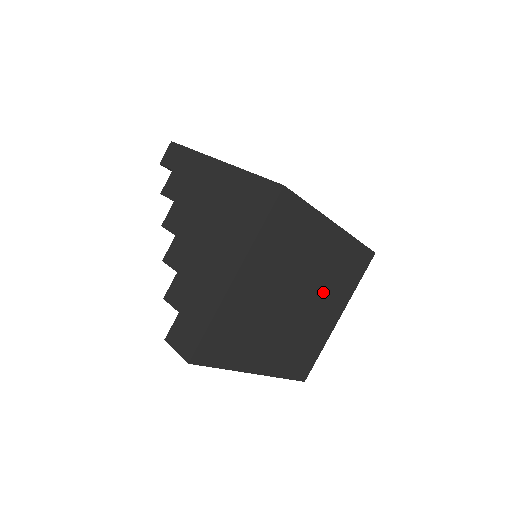
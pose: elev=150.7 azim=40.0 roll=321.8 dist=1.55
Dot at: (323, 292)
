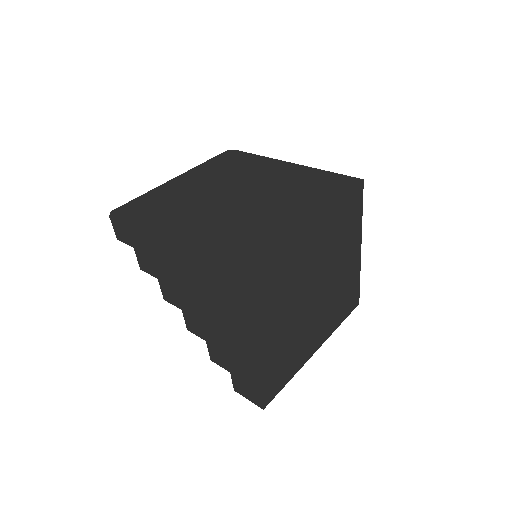
Dot at: (334, 260)
